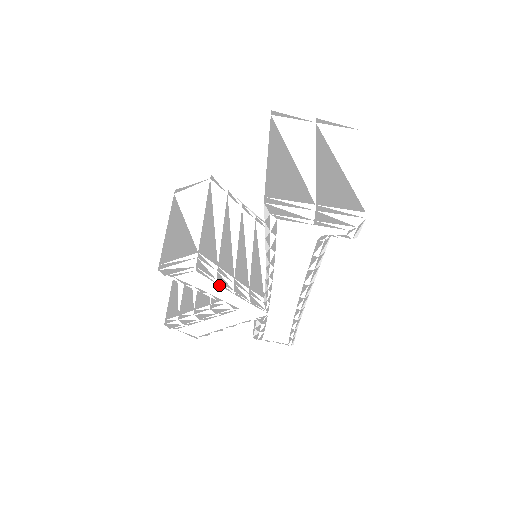
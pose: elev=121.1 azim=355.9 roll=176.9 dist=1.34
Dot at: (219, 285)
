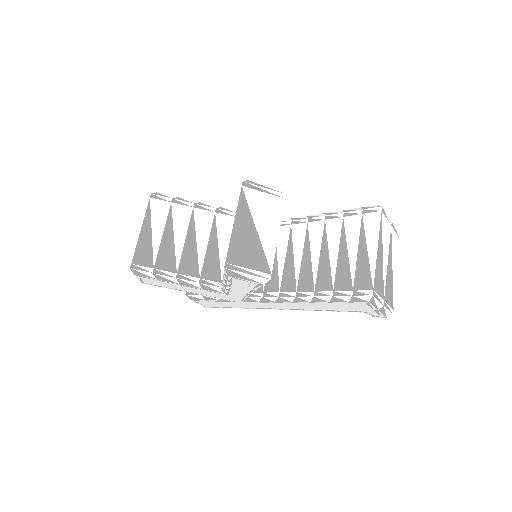
Dot at: (251, 290)
